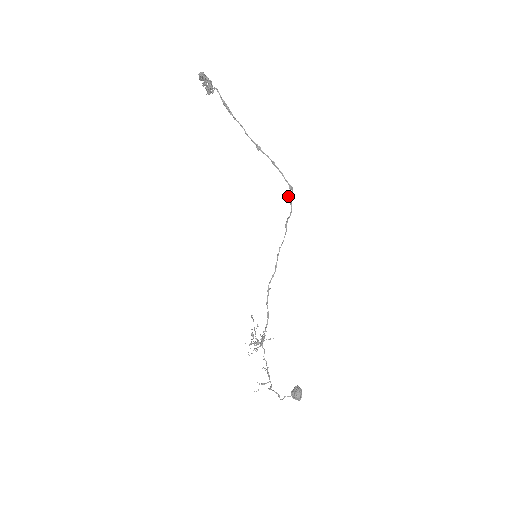
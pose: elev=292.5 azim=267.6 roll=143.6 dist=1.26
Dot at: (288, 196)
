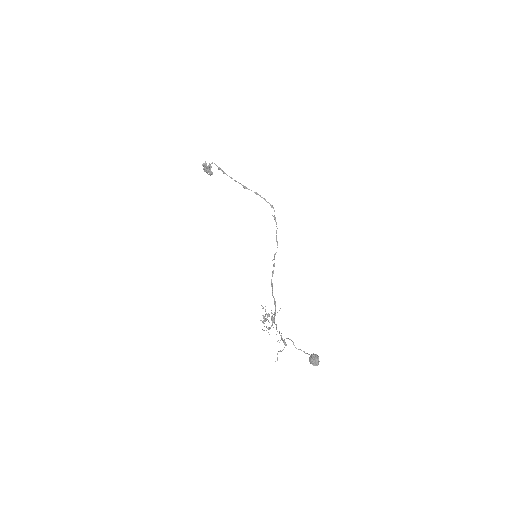
Dot at: occluded
